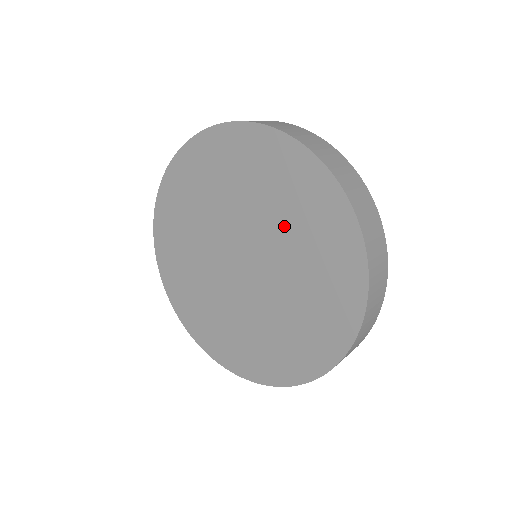
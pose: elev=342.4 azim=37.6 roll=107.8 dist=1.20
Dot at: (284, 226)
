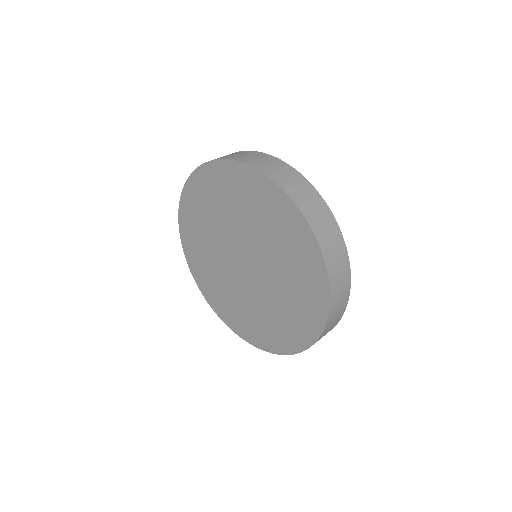
Dot at: (265, 235)
